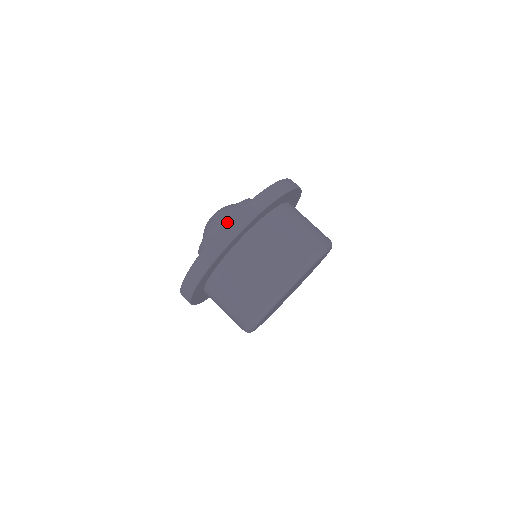
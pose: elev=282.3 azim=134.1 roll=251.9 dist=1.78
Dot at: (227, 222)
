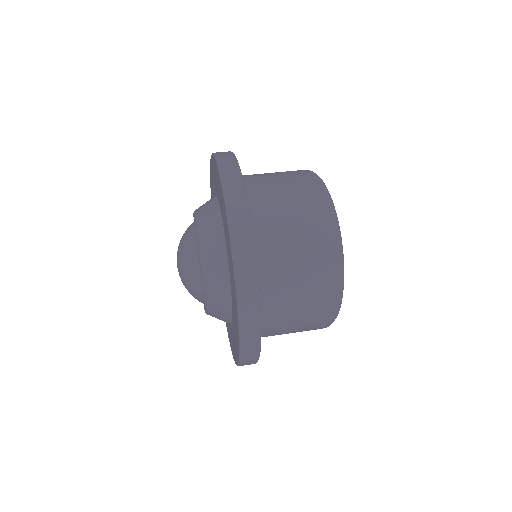
Dot at: occluded
